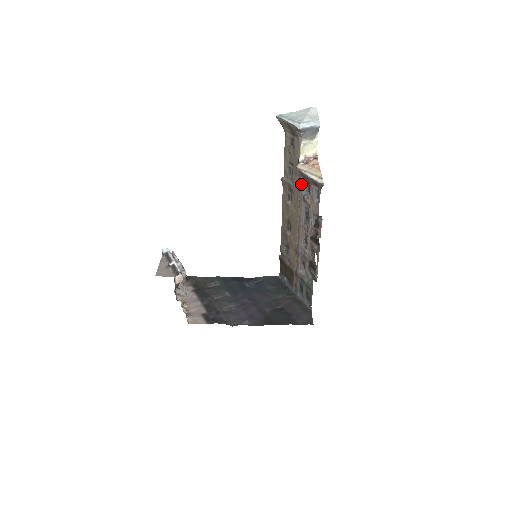
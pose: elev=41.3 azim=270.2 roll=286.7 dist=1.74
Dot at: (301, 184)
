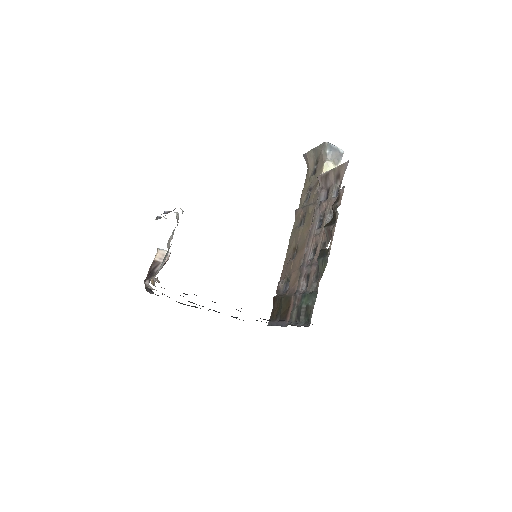
Dot at: (320, 193)
